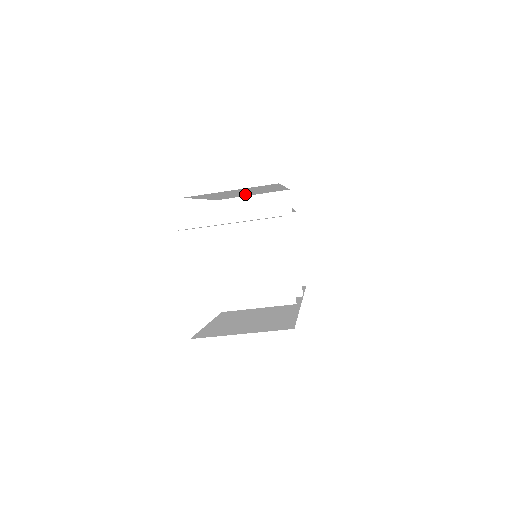
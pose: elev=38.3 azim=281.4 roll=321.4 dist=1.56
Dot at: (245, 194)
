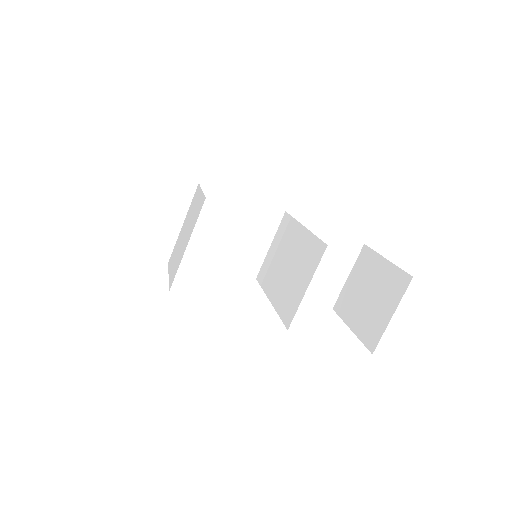
Dot at: (244, 240)
